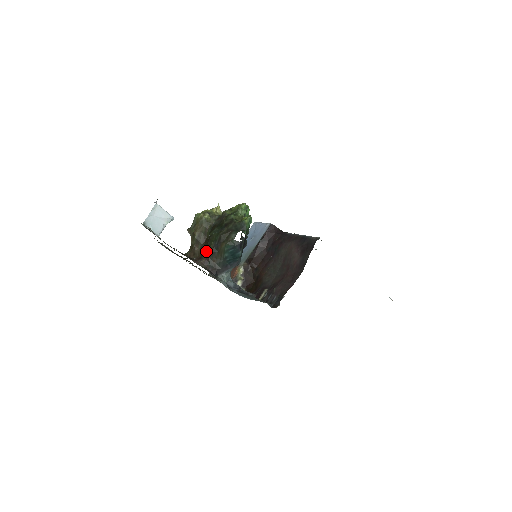
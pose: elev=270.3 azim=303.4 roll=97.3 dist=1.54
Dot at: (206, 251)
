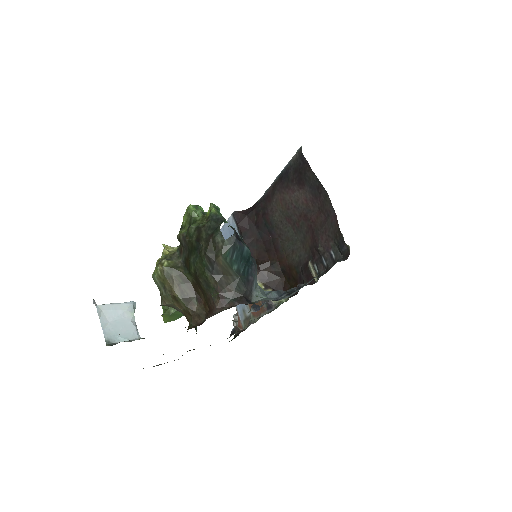
Dot at: (209, 292)
